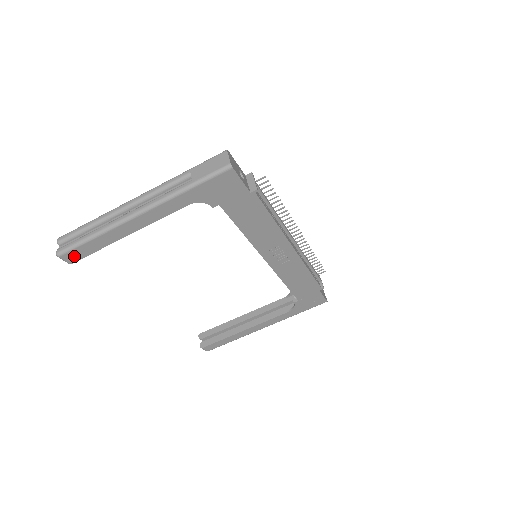
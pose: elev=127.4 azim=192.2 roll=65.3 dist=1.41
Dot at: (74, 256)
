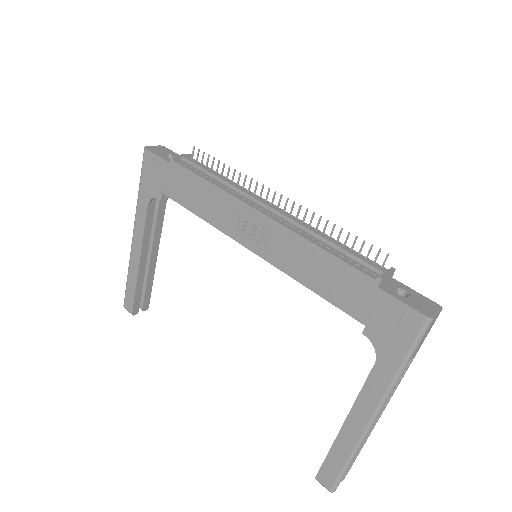
Dot at: (129, 303)
